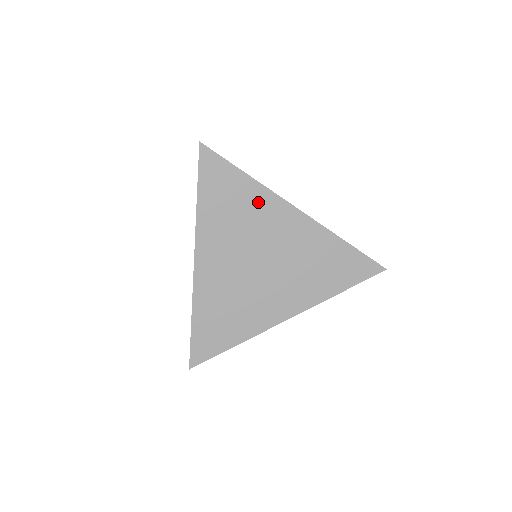
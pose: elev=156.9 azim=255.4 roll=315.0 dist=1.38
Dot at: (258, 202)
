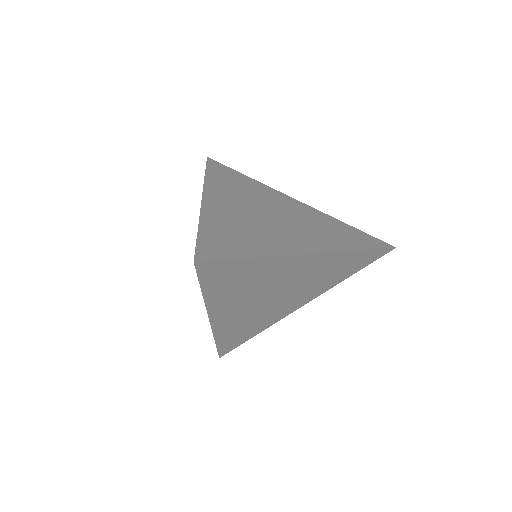
Dot at: (271, 268)
